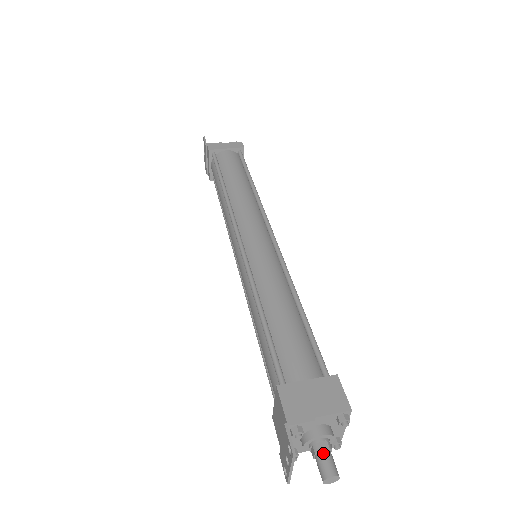
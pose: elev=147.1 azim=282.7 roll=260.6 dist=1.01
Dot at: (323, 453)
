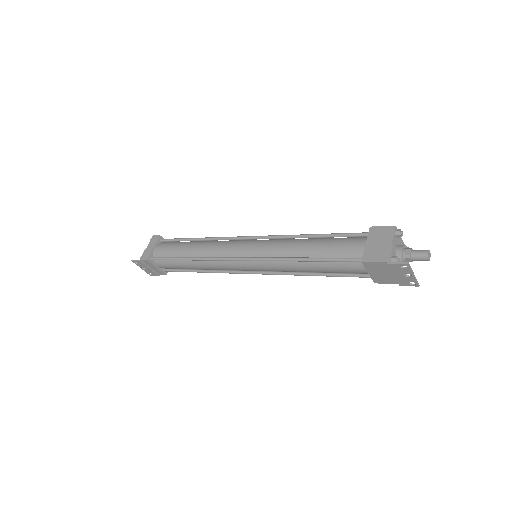
Dot at: (412, 253)
